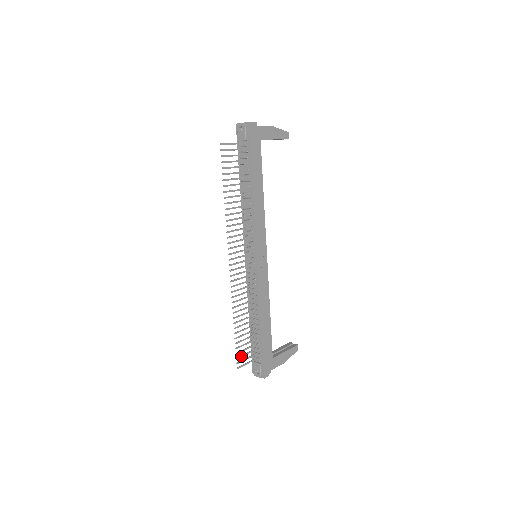
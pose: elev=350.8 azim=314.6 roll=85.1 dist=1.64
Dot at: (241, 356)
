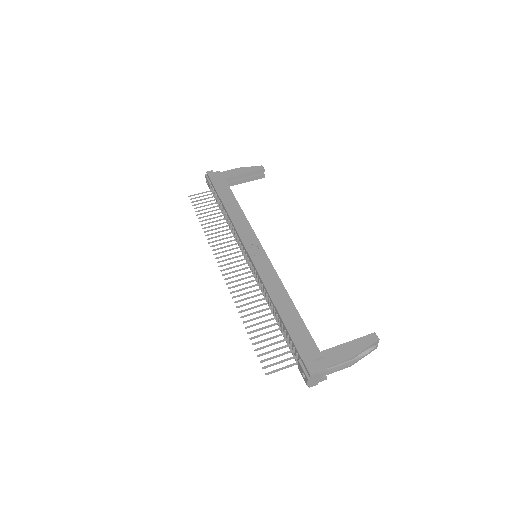
Dot at: (268, 359)
